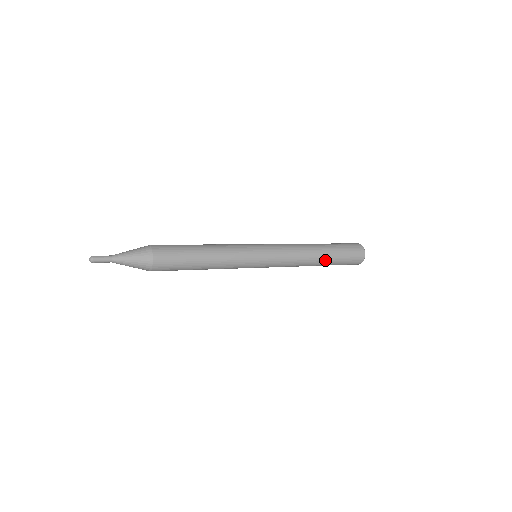
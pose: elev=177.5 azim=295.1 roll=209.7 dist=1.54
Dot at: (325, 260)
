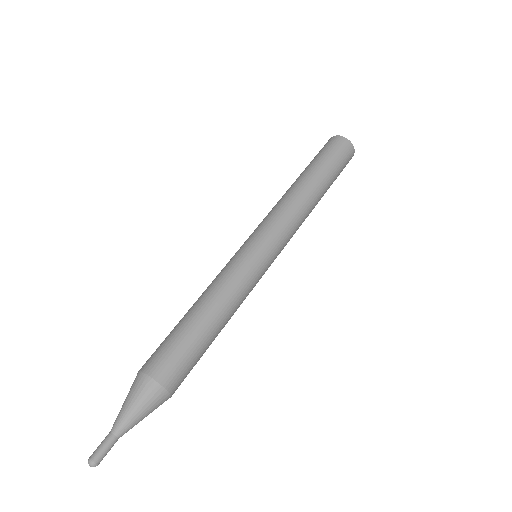
Dot at: occluded
